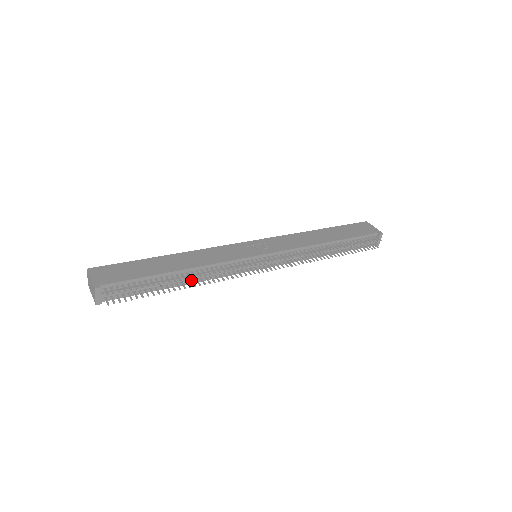
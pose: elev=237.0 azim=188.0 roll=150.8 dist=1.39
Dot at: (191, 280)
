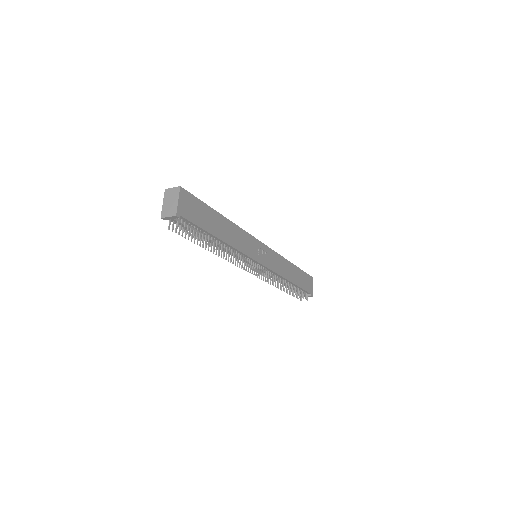
Dot at: (217, 246)
